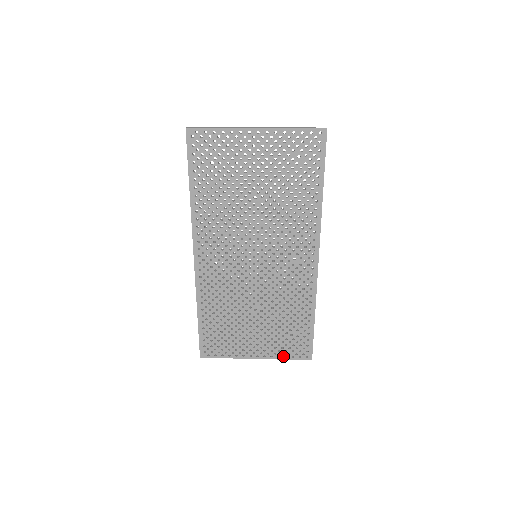
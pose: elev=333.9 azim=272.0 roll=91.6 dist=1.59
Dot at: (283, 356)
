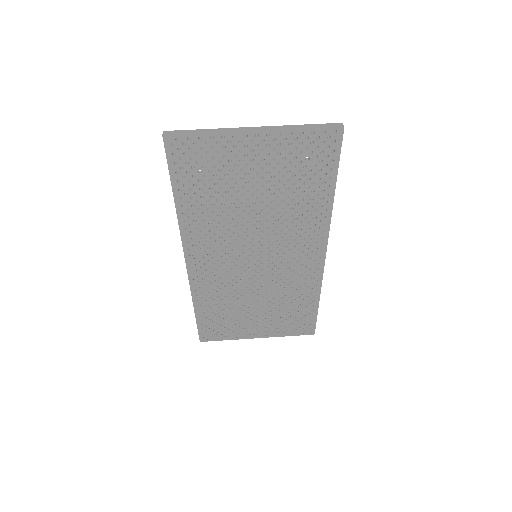
Dot at: (285, 334)
